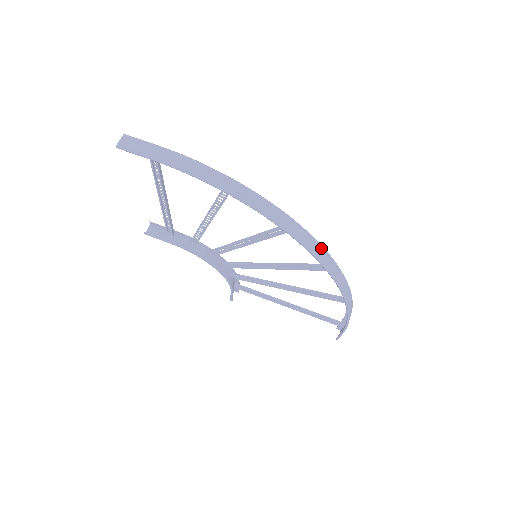
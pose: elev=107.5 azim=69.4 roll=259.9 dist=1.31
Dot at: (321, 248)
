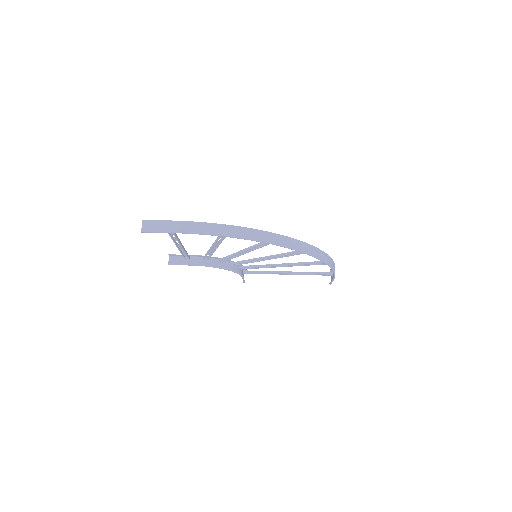
Dot at: (302, 243)
